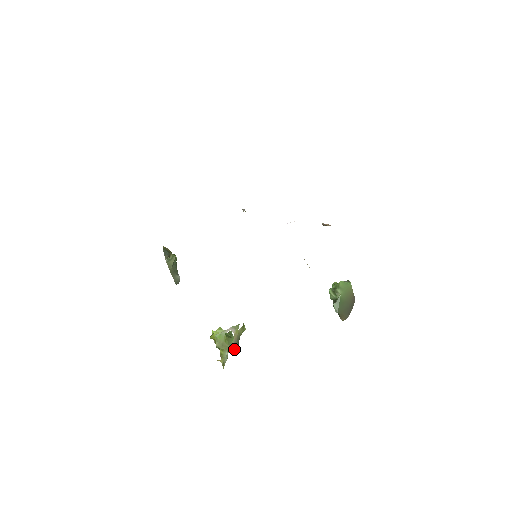
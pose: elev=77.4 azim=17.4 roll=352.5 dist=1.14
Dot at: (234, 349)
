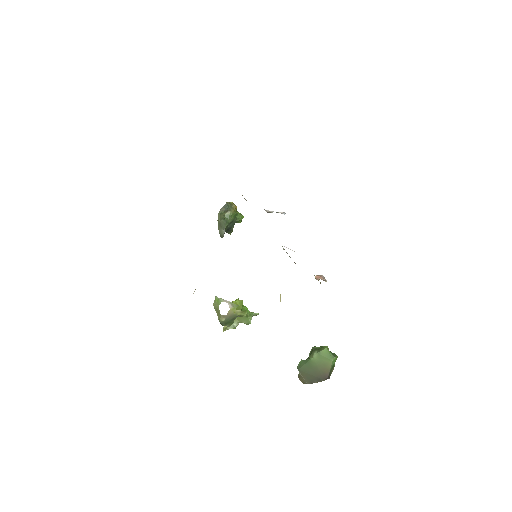
Dot at: (224, 320)
